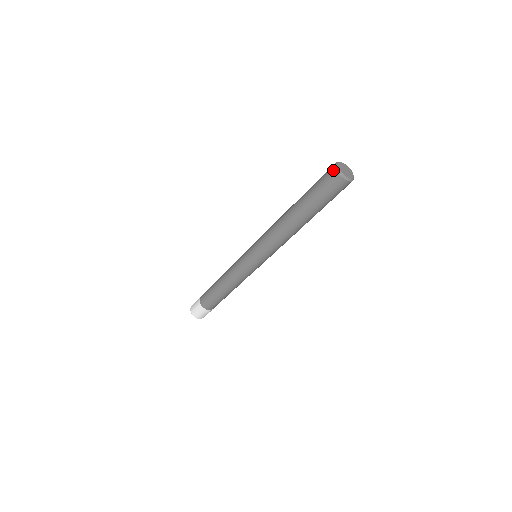
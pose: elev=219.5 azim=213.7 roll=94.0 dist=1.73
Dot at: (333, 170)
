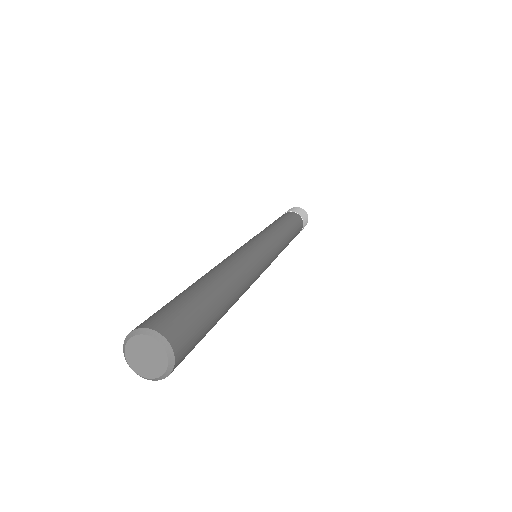
Dot at: occluded
